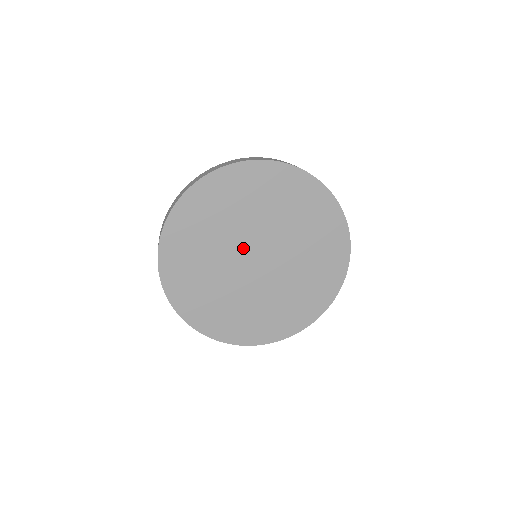
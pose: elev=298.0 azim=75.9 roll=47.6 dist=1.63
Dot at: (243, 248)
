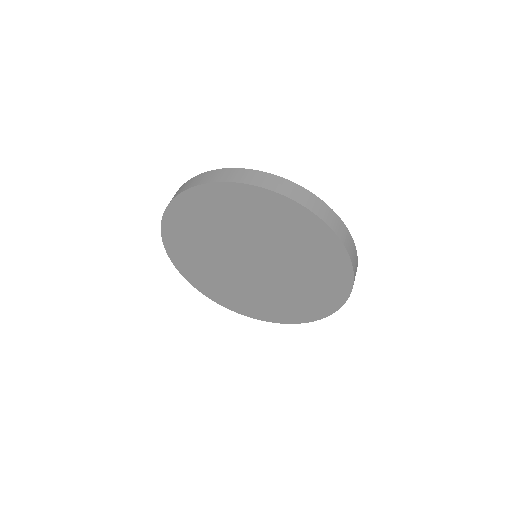
Dot at: (253, 250)
